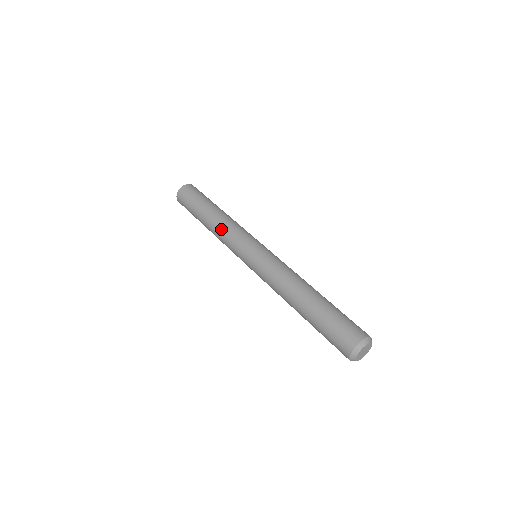
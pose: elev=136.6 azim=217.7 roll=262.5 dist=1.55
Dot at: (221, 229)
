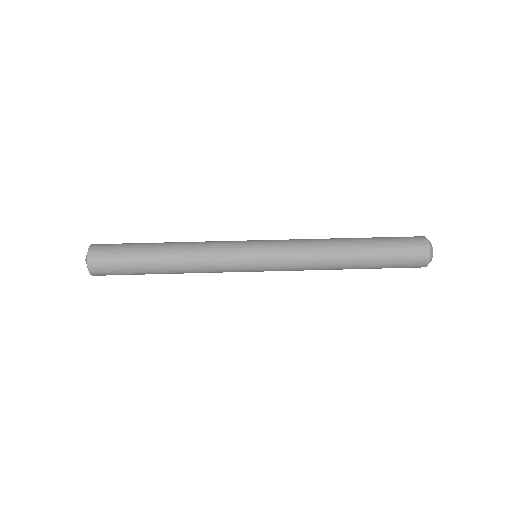
Dot at: (197, 256)
